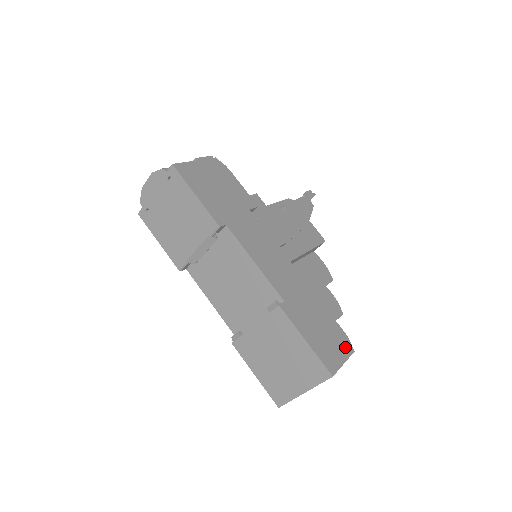
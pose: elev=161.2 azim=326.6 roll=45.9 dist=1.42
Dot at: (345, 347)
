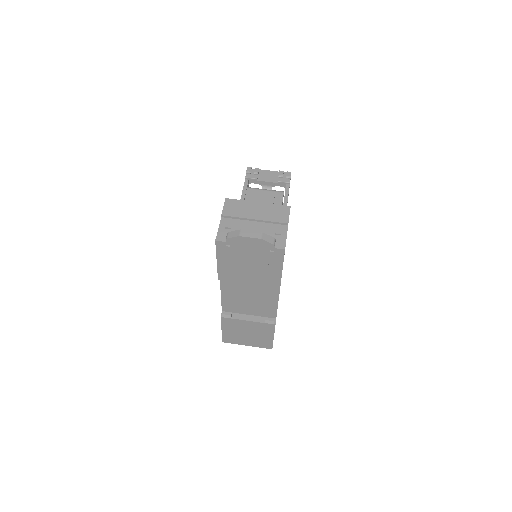
Dot at: occluded
